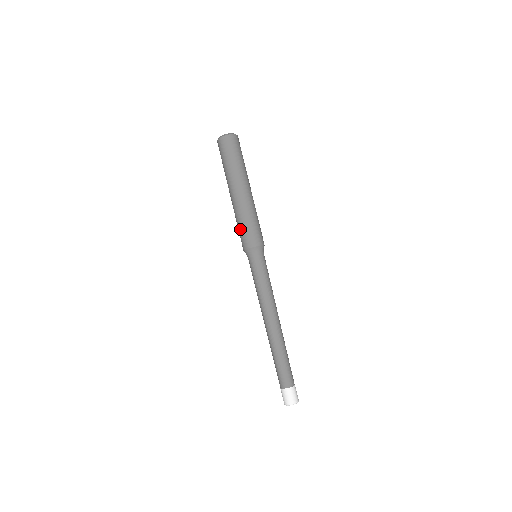
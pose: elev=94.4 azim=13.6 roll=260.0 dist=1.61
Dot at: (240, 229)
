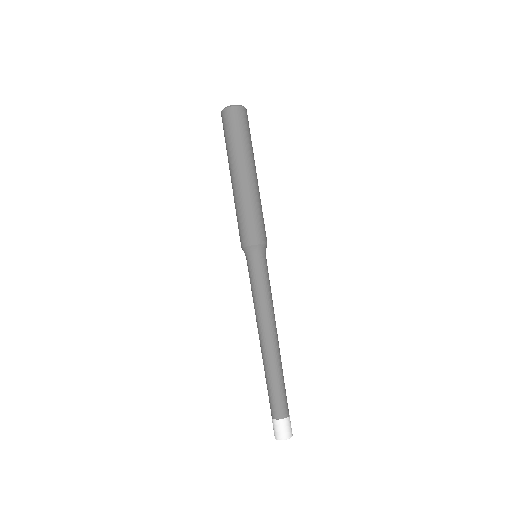
Dot at: (239, 222)
